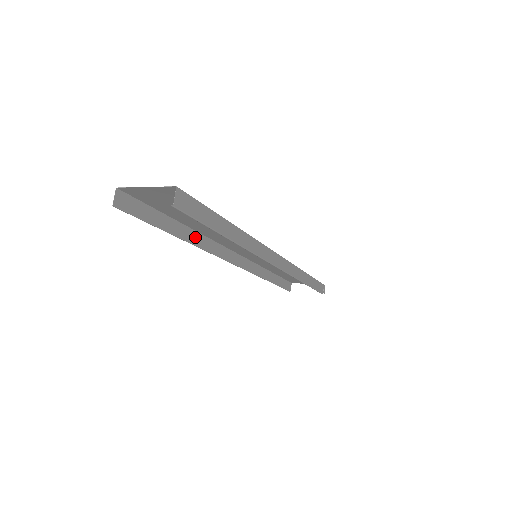
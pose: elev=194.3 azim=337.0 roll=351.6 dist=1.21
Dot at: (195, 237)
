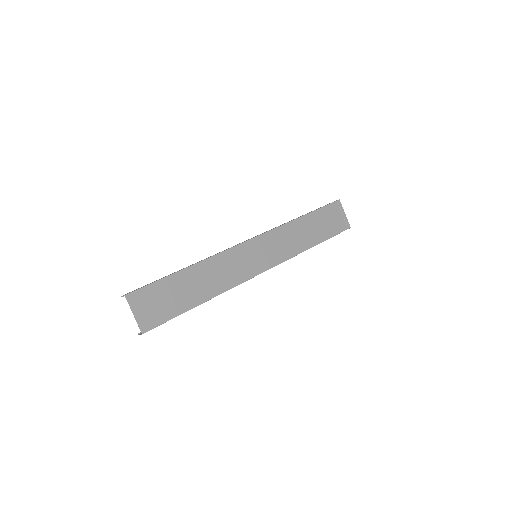
Dot at: (200, 261)
